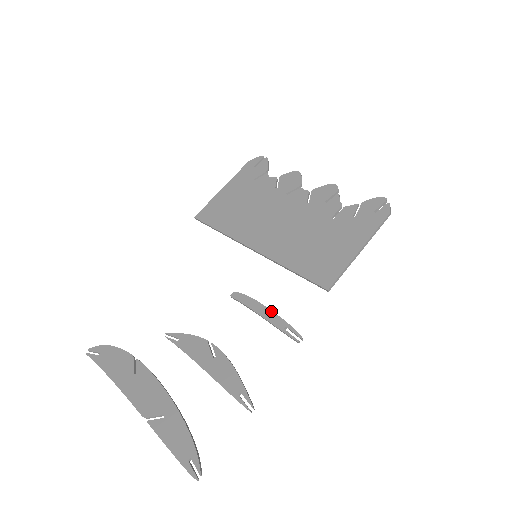
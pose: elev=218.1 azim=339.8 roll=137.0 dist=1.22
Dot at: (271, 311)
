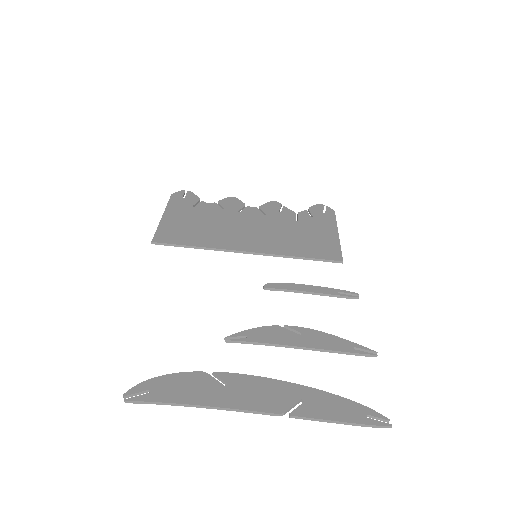
Dot at: (315, 286)
